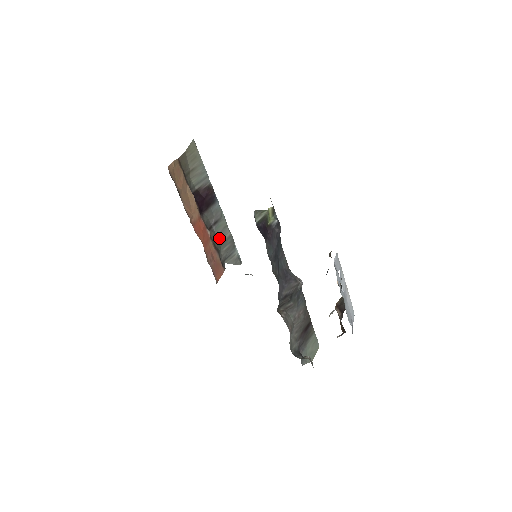
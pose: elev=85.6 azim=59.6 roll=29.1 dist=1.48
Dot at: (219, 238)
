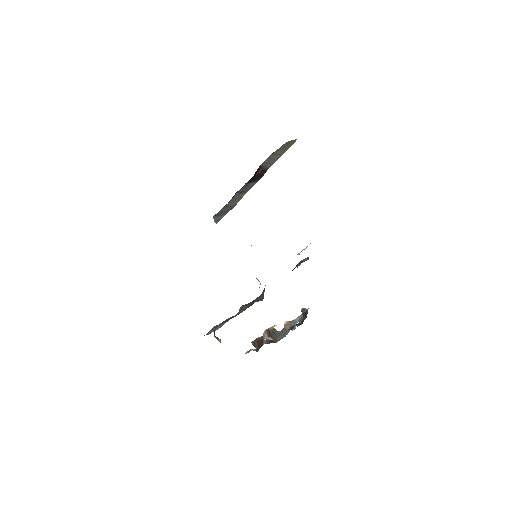
Dot at: (230, 201)
